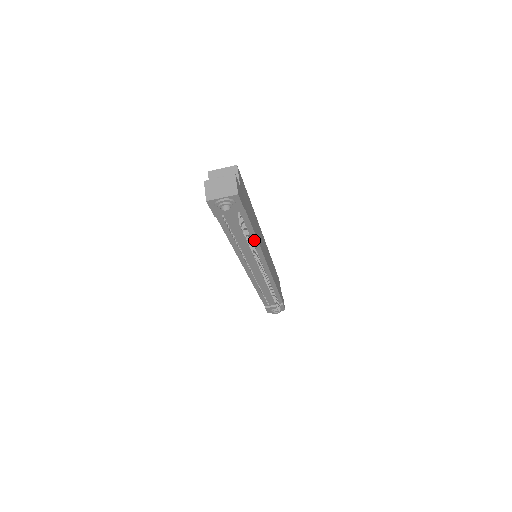
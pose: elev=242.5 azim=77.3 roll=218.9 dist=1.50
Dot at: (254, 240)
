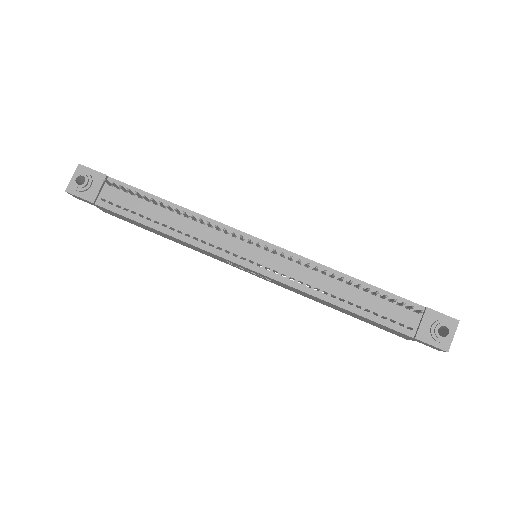
Dot at: occluded
